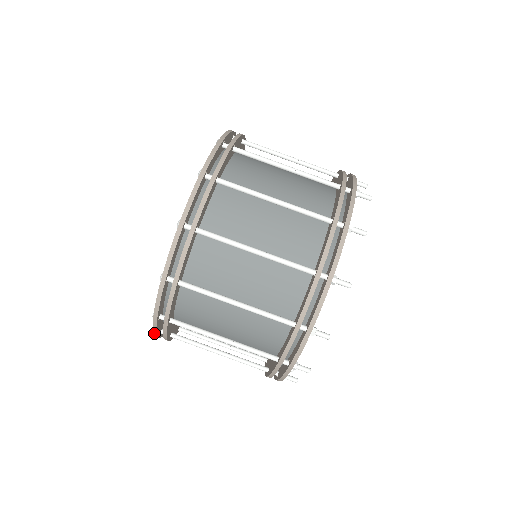
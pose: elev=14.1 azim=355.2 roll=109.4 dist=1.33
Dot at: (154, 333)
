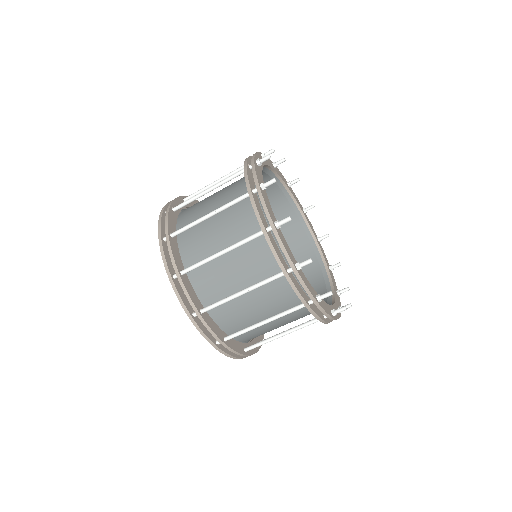
Dot at: (247, 356)
